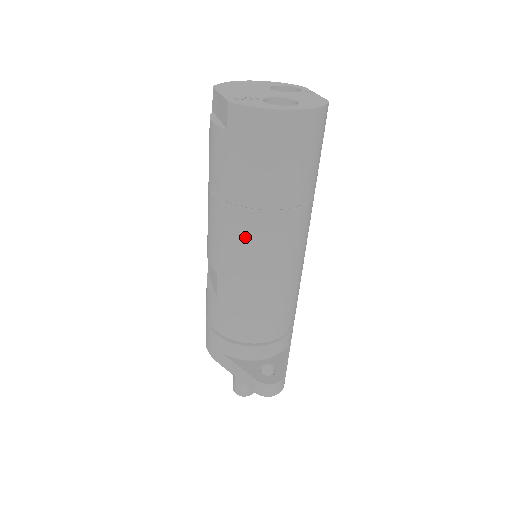
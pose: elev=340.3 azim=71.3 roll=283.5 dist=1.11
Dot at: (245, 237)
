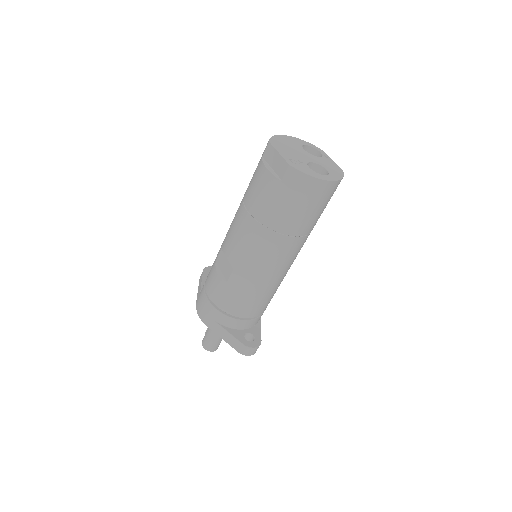
Dot at: (268, 250)
